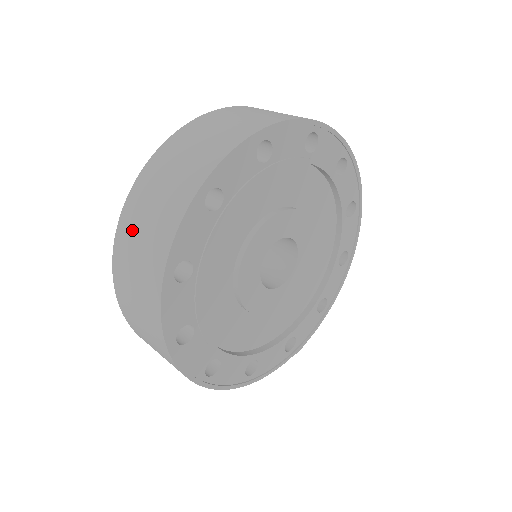
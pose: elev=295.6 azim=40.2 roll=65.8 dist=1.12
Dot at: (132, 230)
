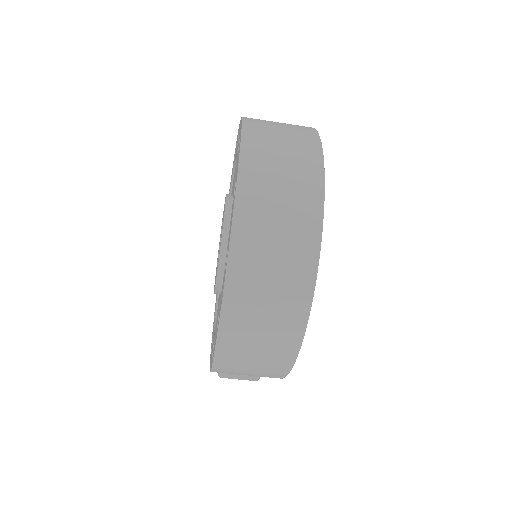
Dot at: (265, 165)
